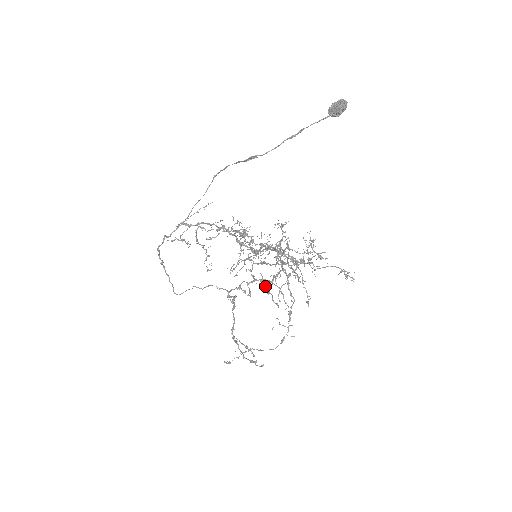
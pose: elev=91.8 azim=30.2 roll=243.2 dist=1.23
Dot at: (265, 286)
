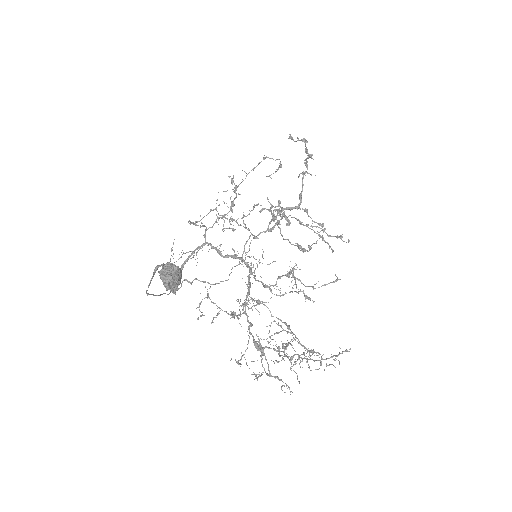
Dot at: (297, 209)
